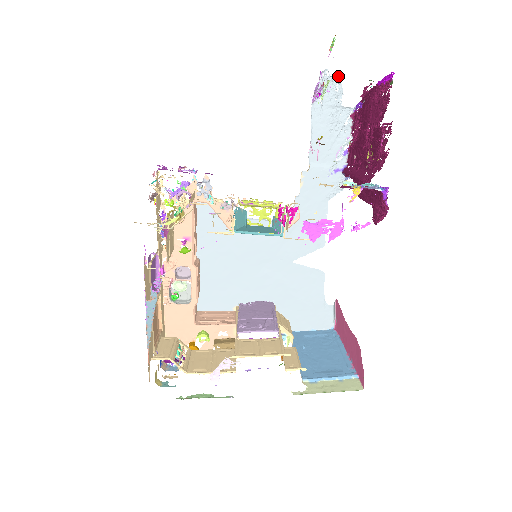
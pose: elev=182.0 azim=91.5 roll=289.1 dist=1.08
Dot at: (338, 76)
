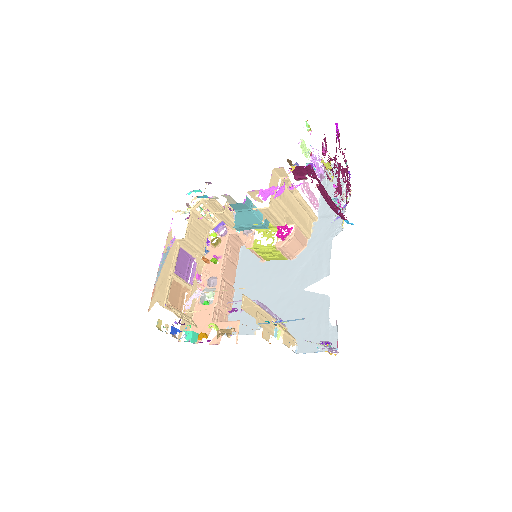
Dot at: occluded
